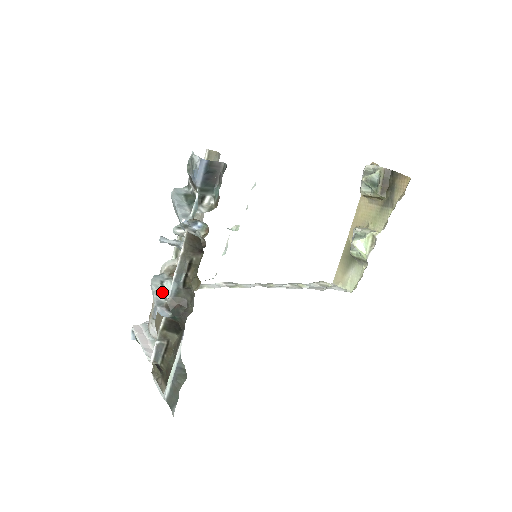
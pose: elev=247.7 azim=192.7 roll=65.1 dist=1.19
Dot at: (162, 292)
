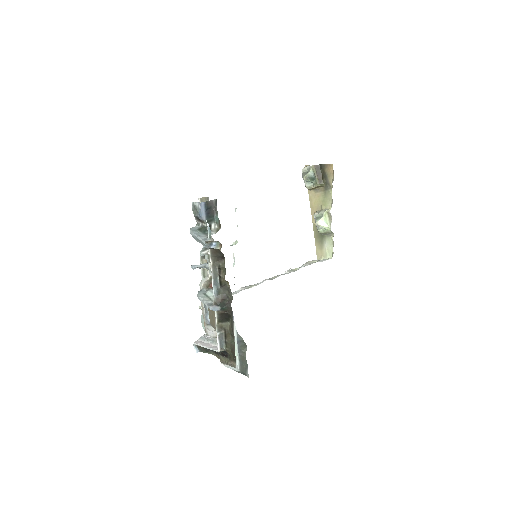
Dot at: (208, 298)
